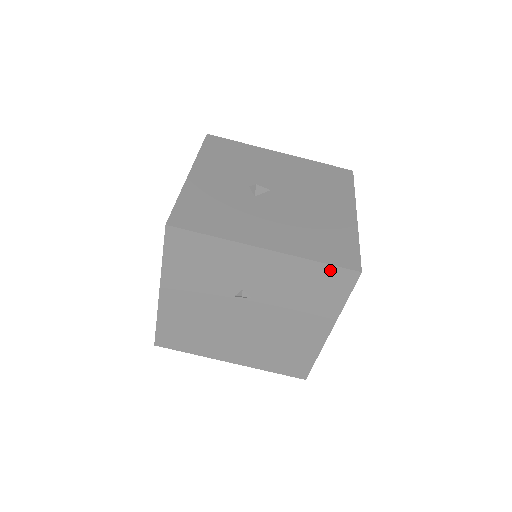
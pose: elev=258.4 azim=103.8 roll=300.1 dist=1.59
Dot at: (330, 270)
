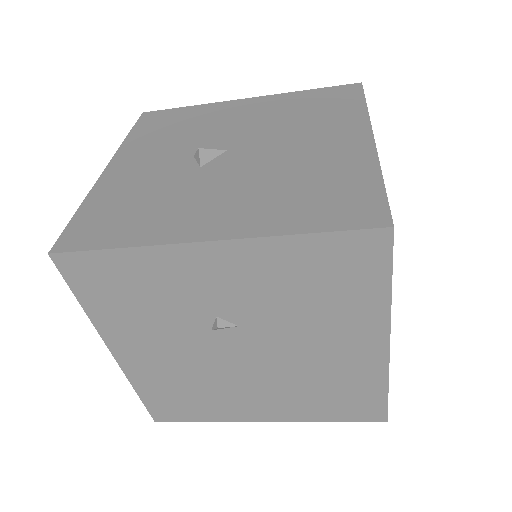
Dot at: (334, 242)
